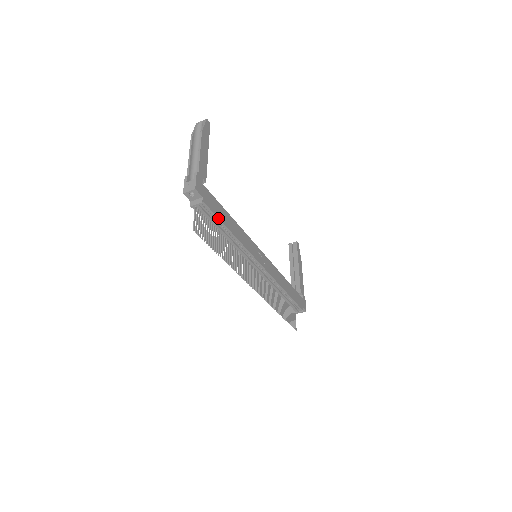
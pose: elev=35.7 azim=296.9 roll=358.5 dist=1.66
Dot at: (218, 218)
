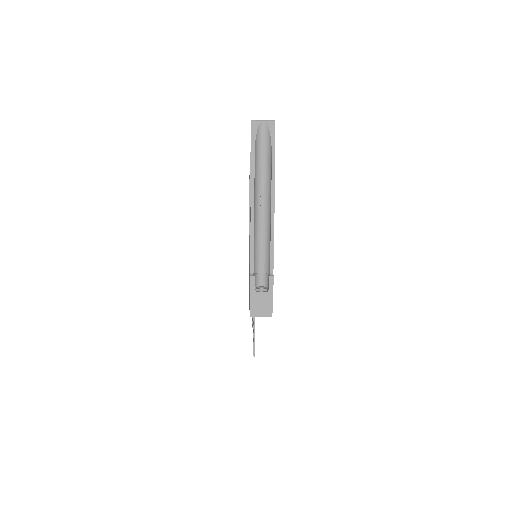
Dot at: occluded
